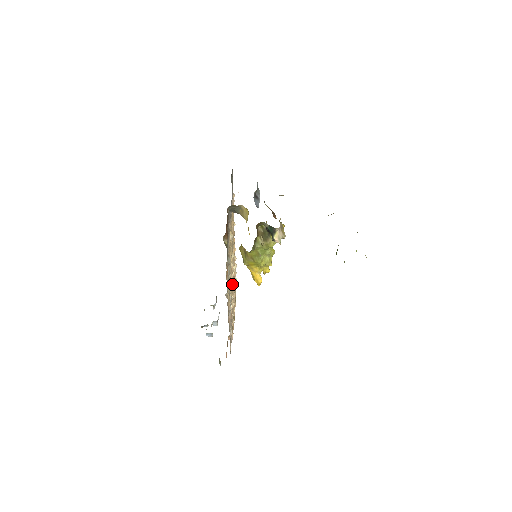
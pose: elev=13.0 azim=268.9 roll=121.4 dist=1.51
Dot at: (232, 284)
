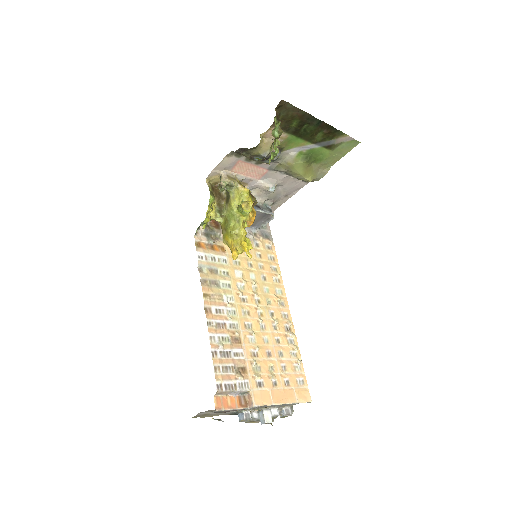
Dot at: (255, 318)
